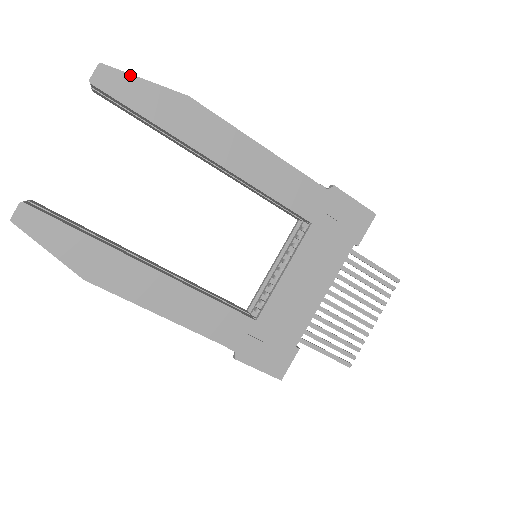
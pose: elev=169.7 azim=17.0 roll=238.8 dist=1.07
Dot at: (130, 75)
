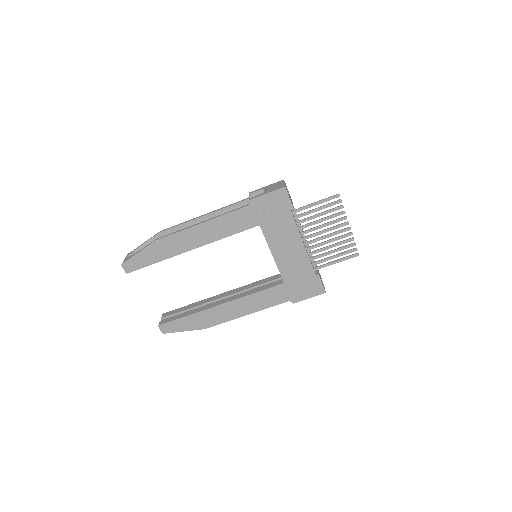
Dot at: (133, 257)
